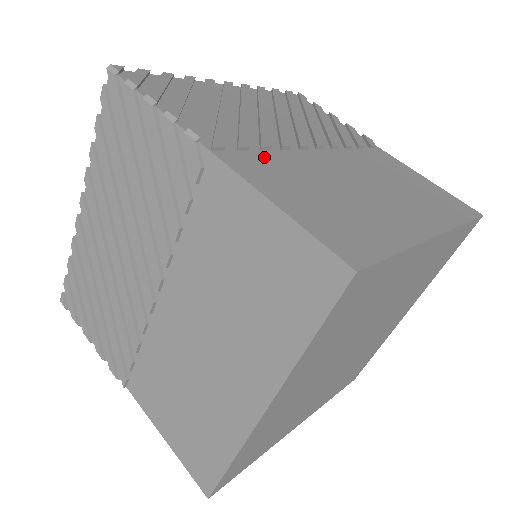
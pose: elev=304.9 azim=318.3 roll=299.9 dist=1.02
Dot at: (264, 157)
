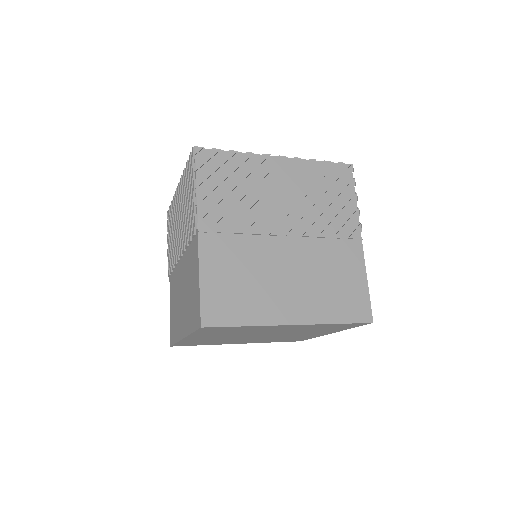
Dot at: (231, 240)
